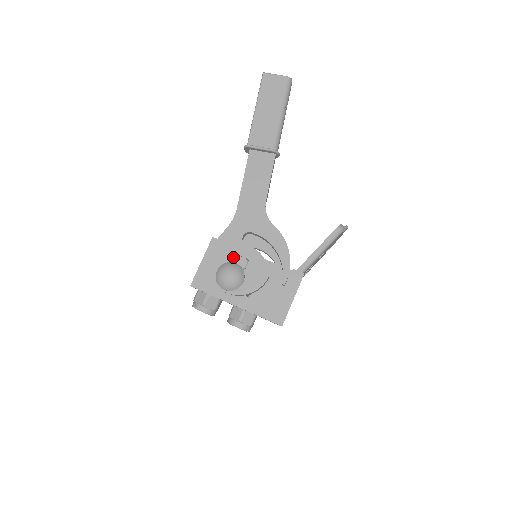
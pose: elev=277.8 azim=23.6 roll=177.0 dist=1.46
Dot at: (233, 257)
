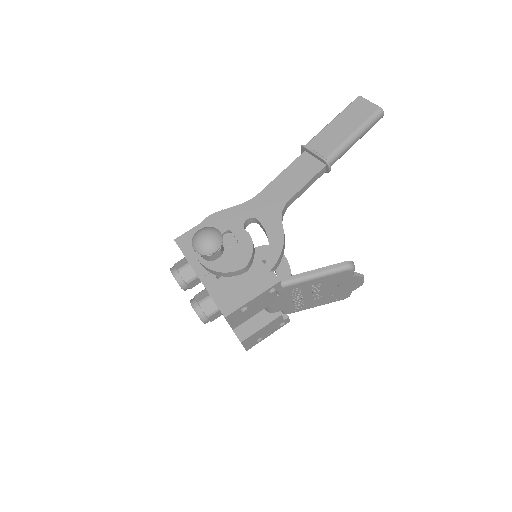
Dot at: (226, 233)
